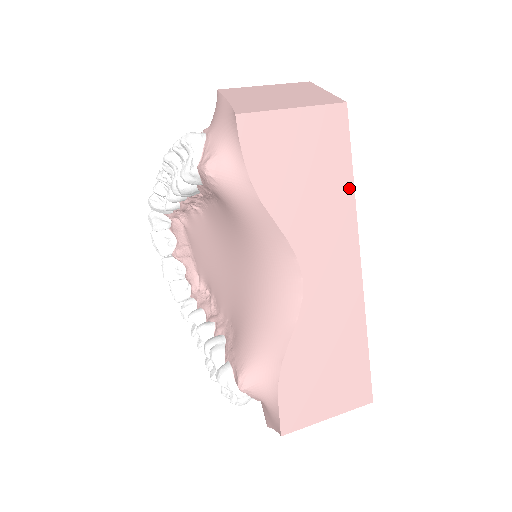
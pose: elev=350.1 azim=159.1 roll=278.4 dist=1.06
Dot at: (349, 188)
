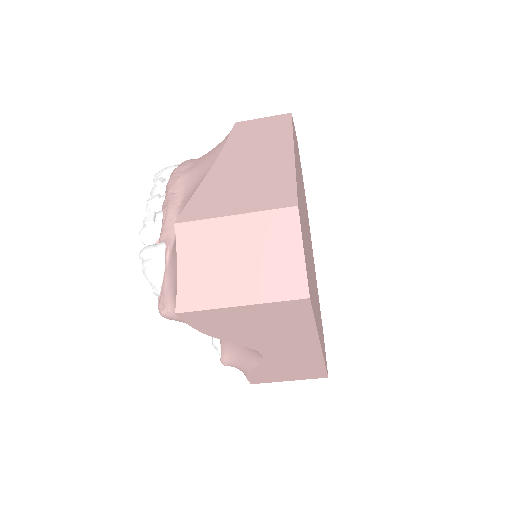
Dot at: (310, 329)
